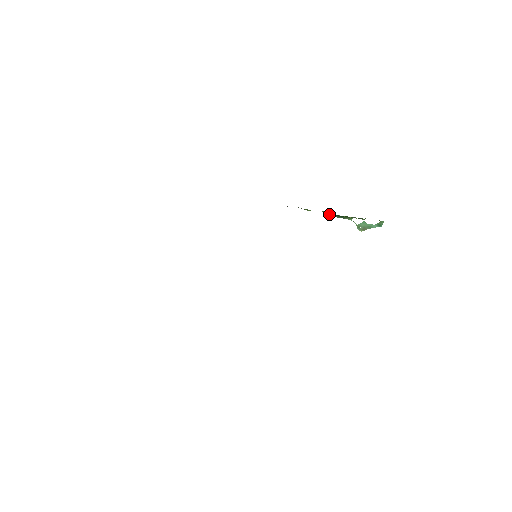
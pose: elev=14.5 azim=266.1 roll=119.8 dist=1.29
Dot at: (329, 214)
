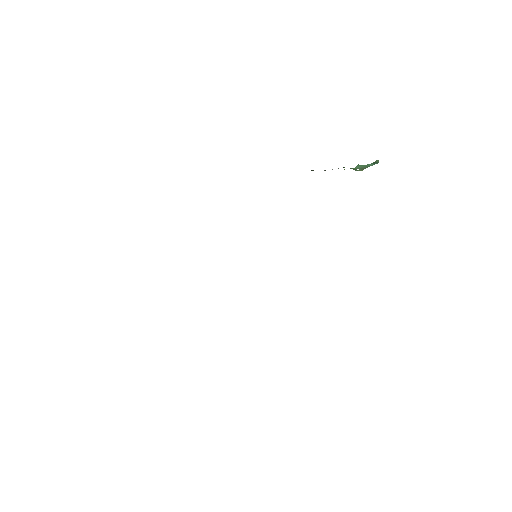
Dot at: occluded
